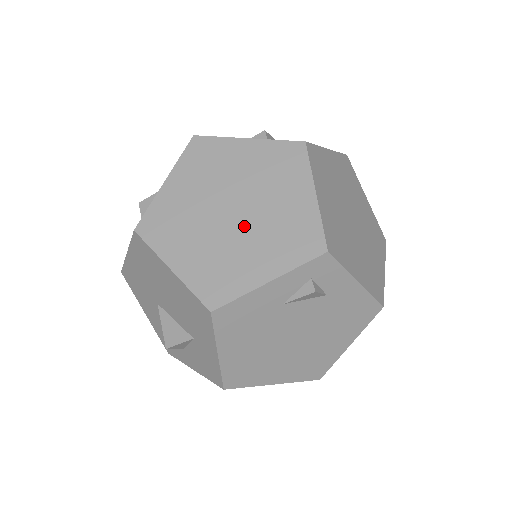
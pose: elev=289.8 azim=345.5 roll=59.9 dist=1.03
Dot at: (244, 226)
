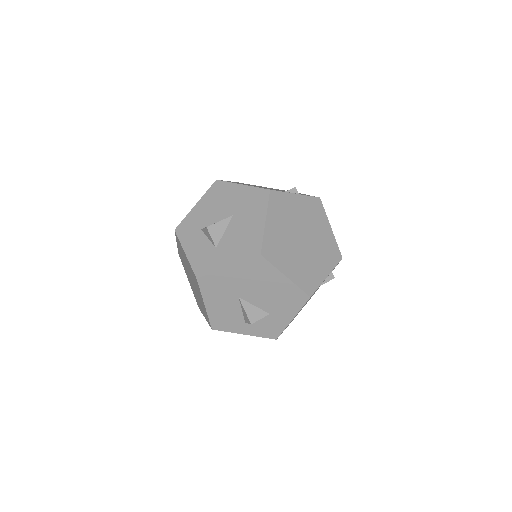
Dot at: (310, 248)
